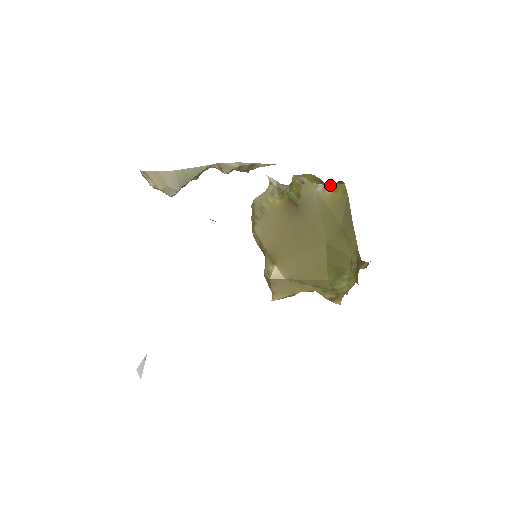
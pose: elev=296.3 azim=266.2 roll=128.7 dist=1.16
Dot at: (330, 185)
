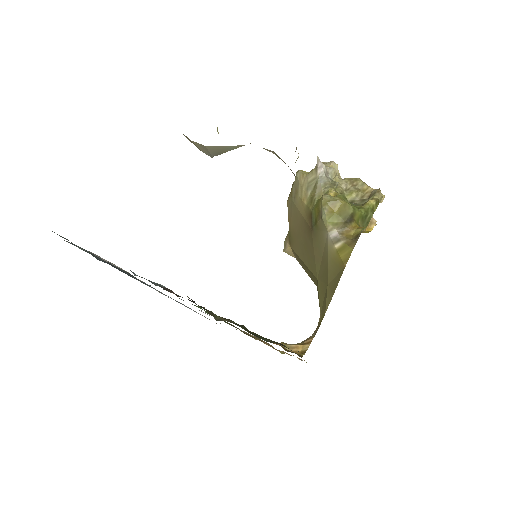
Dot at: (341, 240)
